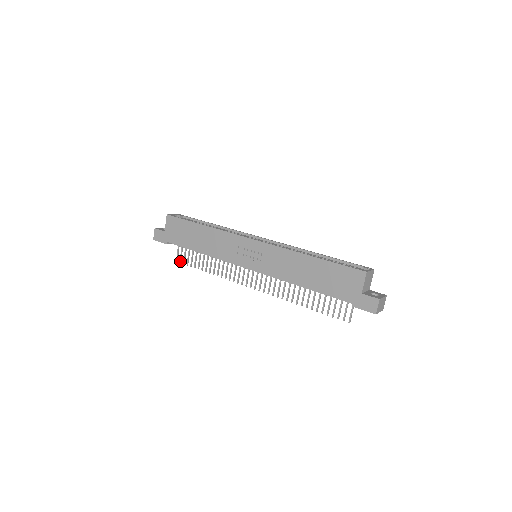
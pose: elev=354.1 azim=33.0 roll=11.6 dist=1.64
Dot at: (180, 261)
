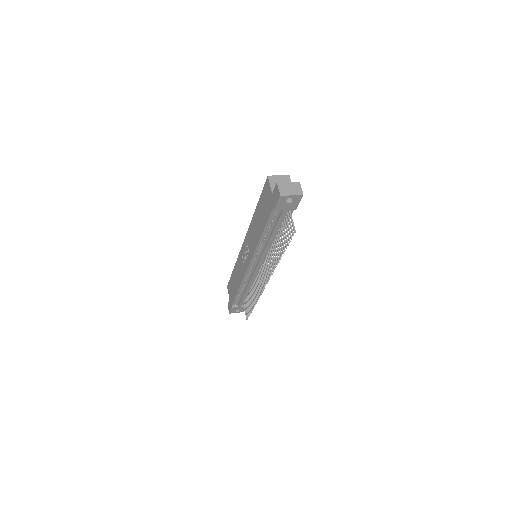
Dot at: (247, 317)
